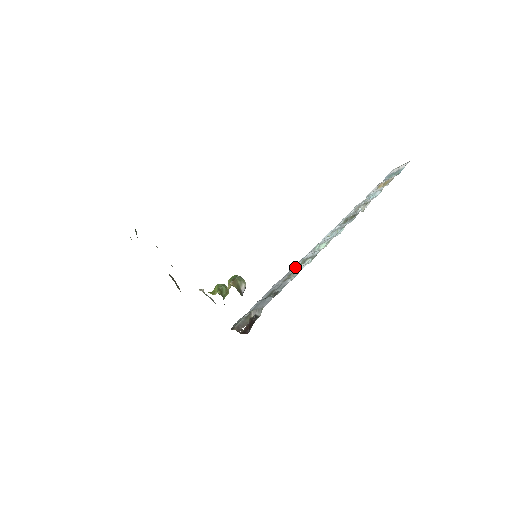
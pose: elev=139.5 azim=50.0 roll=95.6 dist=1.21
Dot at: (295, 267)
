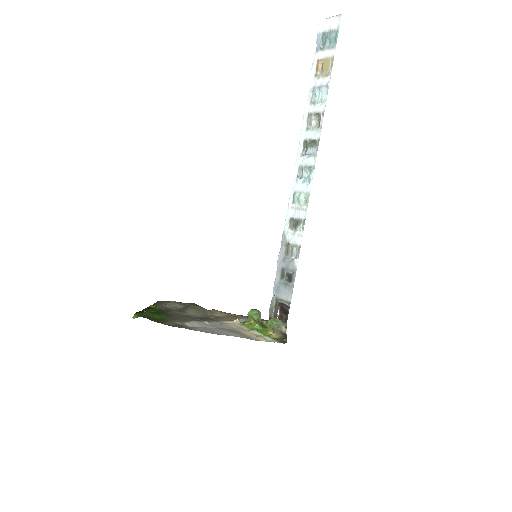
Dot at: (288, 234)
